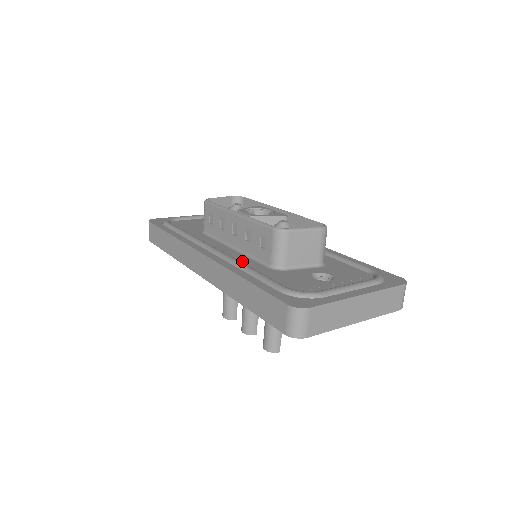
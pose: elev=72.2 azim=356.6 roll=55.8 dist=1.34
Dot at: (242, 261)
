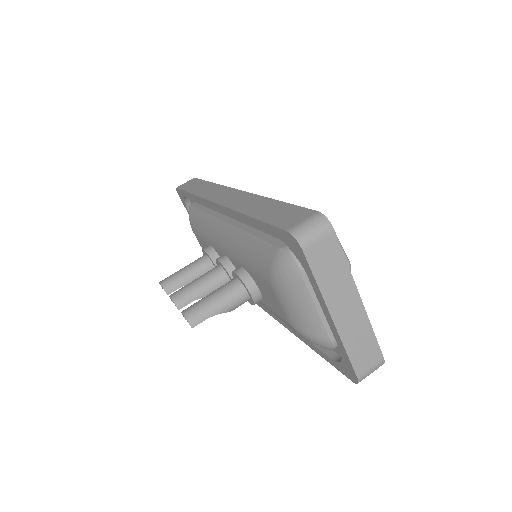
Dot at: occluded
